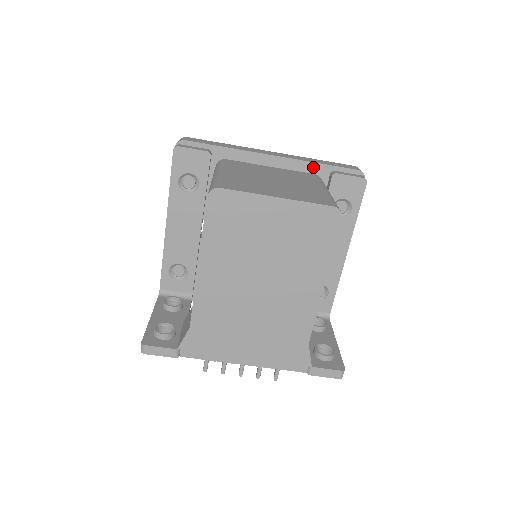
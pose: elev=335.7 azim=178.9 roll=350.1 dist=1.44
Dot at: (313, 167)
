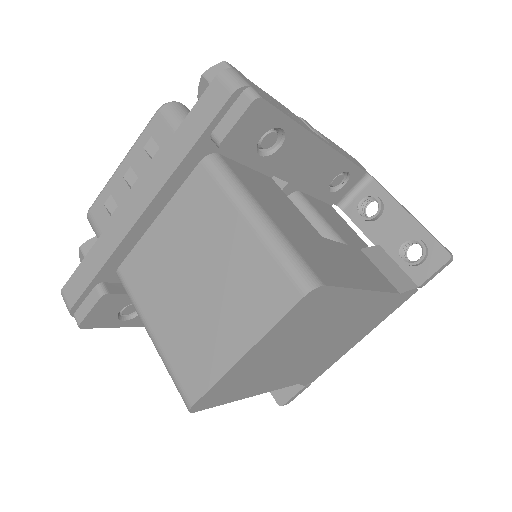
Dot at: (188, 163)
